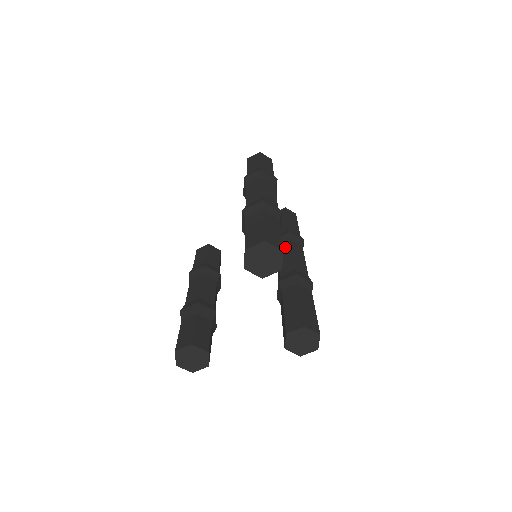
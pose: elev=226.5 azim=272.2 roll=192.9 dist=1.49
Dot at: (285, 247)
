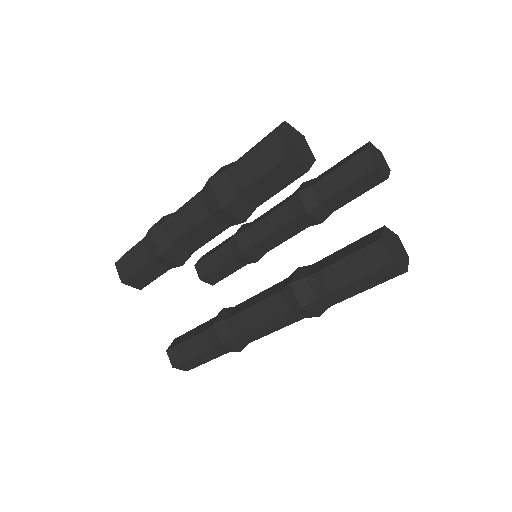
Dot at: occluded
